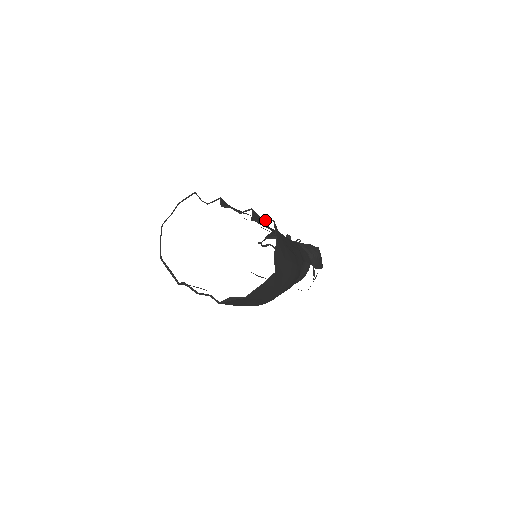
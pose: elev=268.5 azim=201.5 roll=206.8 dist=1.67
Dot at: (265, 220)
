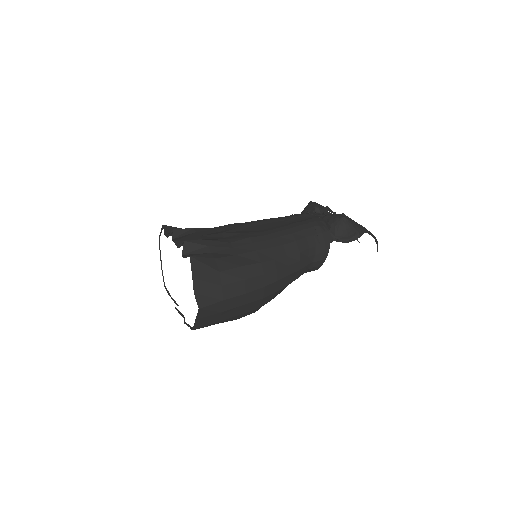
Dot at: (186, 256)
